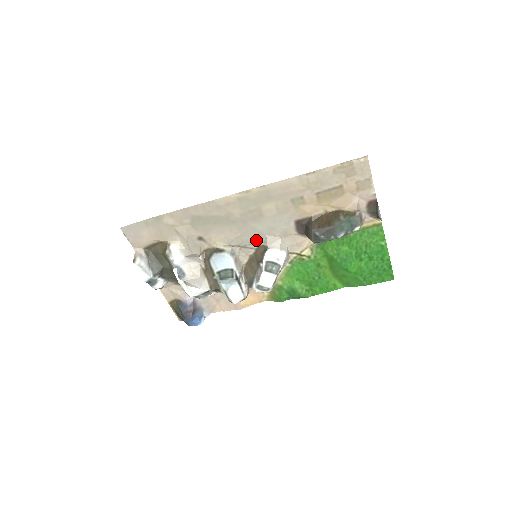
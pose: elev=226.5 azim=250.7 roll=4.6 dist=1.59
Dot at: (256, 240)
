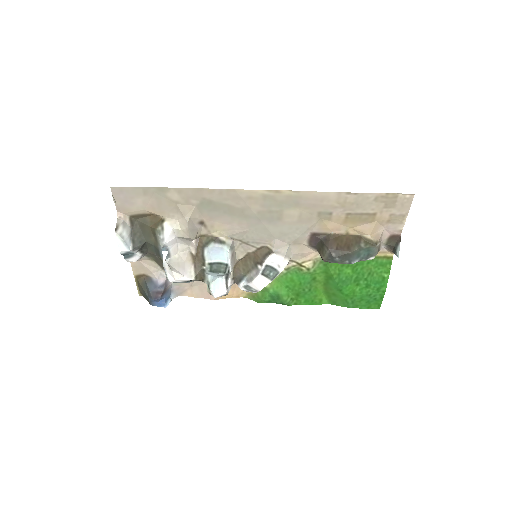
Dot at: (262, 240)
